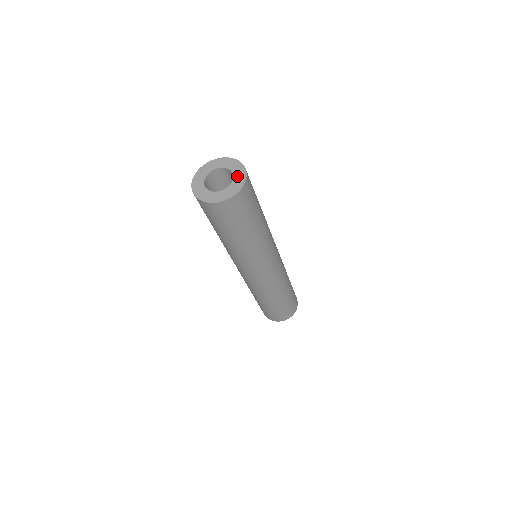
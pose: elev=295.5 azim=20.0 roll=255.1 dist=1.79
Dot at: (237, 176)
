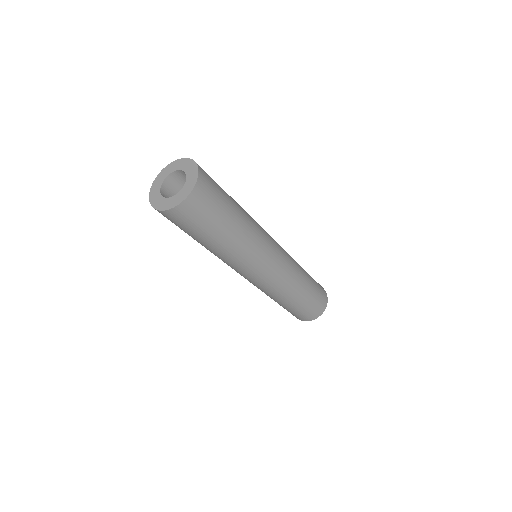
Dot at: (189, 171)
